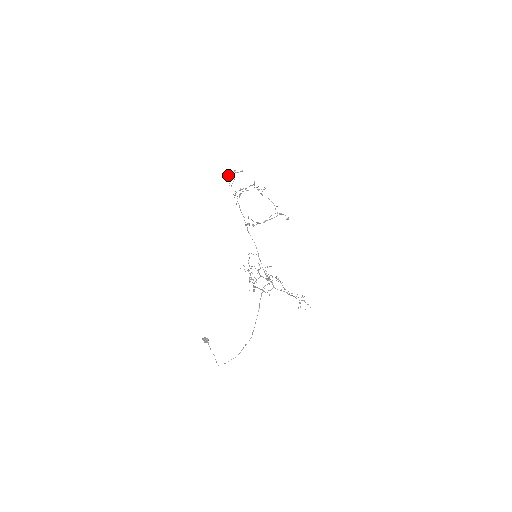
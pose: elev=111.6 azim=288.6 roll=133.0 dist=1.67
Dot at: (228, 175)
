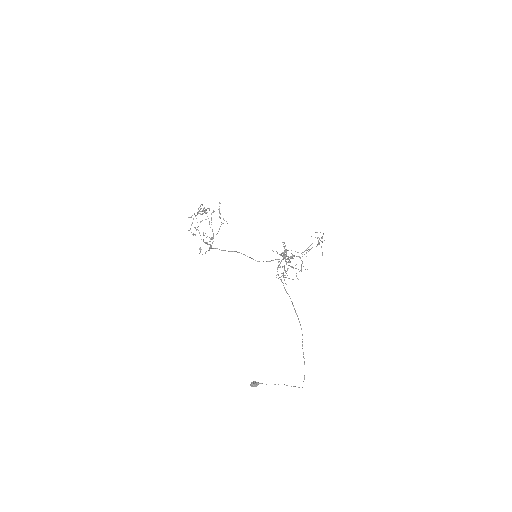
Dot at: occluded
